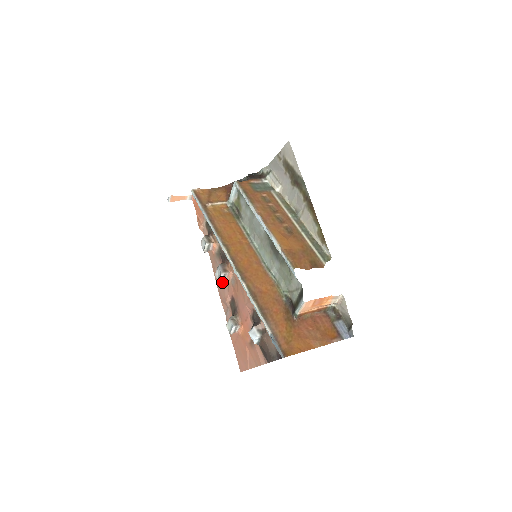
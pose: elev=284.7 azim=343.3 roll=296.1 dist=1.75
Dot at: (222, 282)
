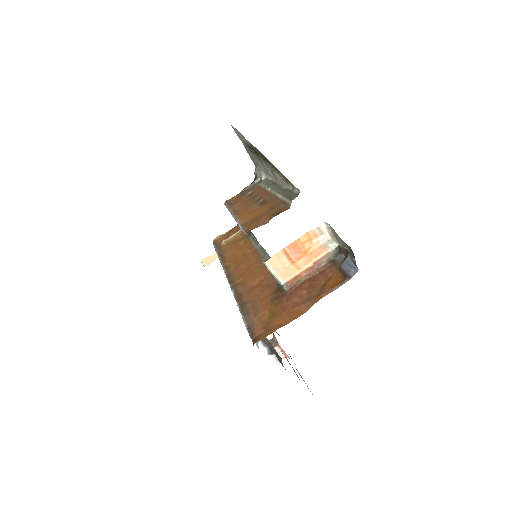
Dot at: occluded
